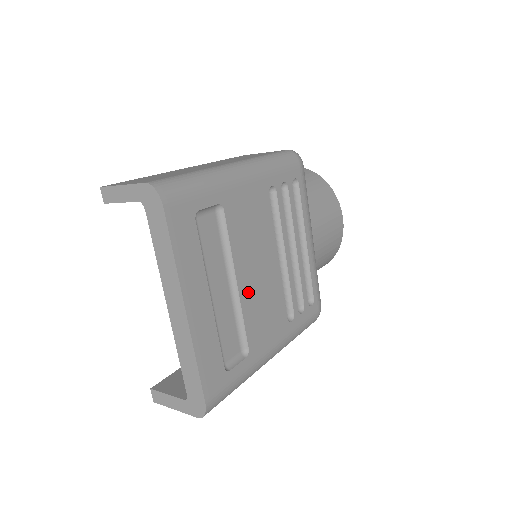
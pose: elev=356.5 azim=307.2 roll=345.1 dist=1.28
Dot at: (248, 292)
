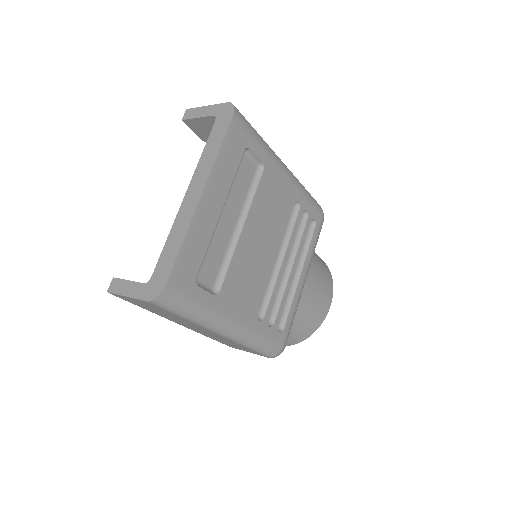
Dot at: (245, 247)
